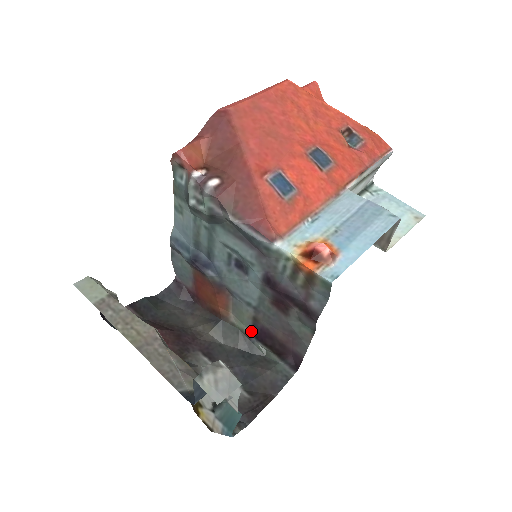
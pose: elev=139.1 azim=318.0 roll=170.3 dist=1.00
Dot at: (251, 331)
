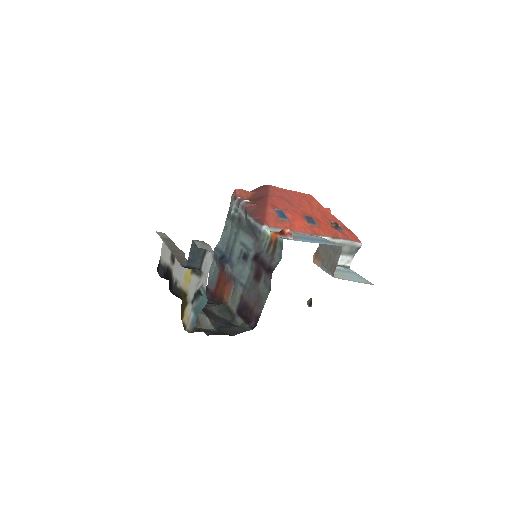
Dot at: (237, 309)
